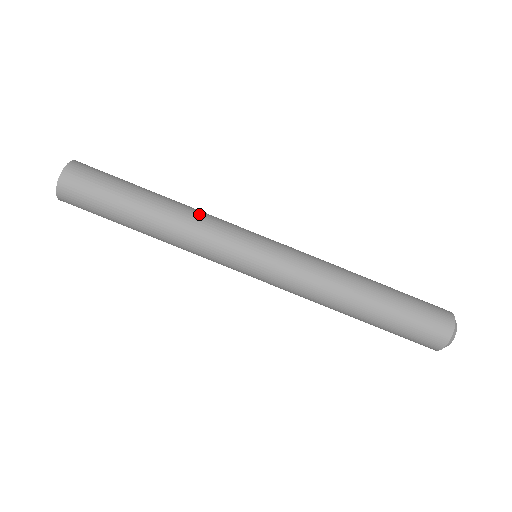
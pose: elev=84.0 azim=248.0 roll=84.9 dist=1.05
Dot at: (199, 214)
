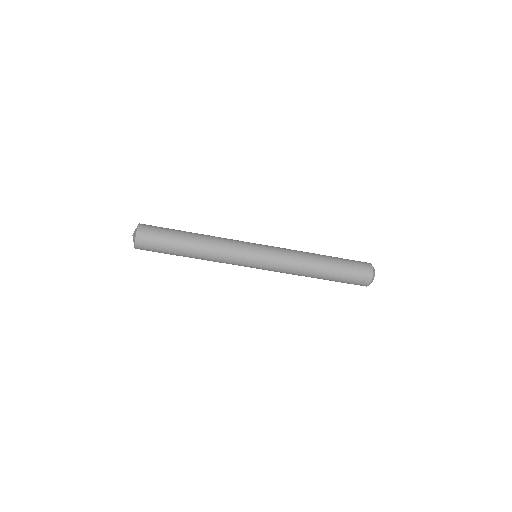
Dot at: (218, 250)
